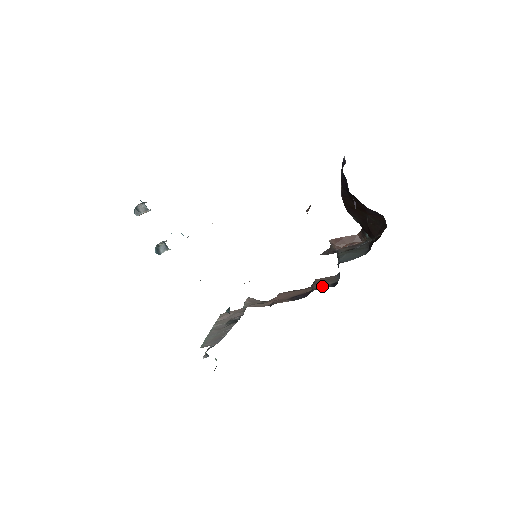
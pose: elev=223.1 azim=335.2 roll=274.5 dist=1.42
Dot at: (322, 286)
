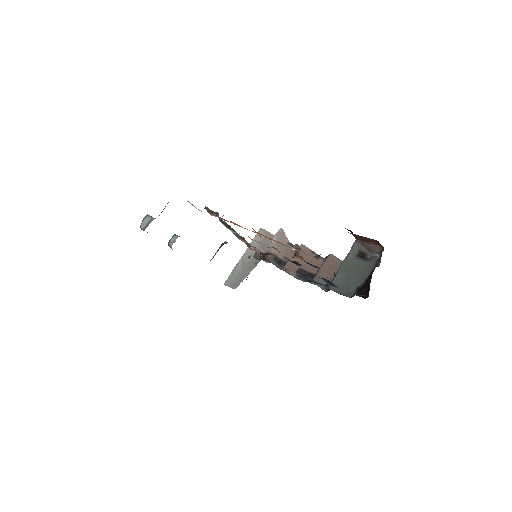
Dot at: (321, 280)
